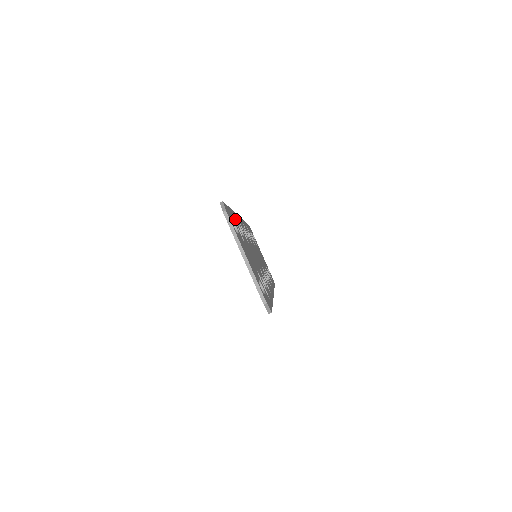
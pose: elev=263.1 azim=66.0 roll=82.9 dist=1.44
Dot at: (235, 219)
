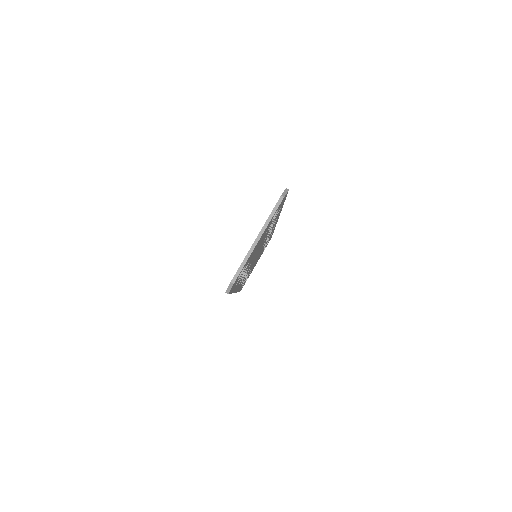
Dot at: (278, 213)
